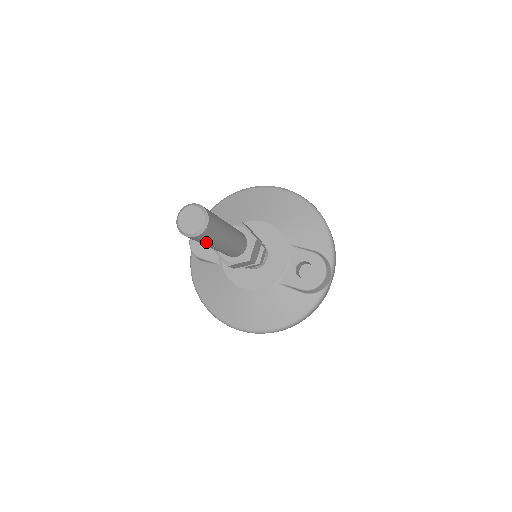
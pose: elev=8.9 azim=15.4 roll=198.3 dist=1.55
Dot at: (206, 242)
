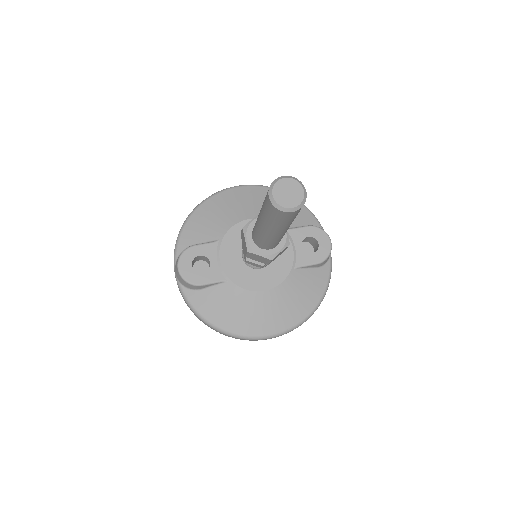
Dot at: (293, 219)
